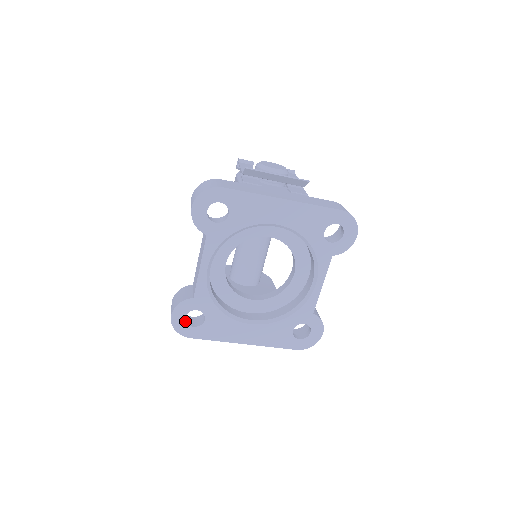
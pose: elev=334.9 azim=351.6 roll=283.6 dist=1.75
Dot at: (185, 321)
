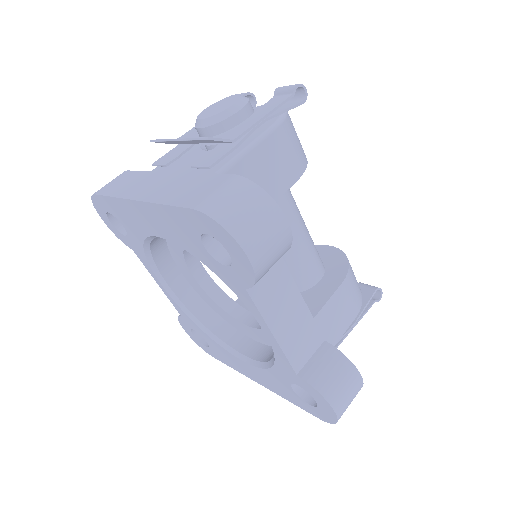
Dot at: (196, 338)
